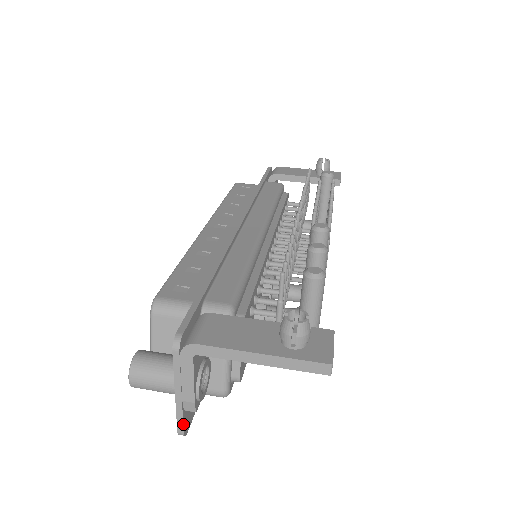
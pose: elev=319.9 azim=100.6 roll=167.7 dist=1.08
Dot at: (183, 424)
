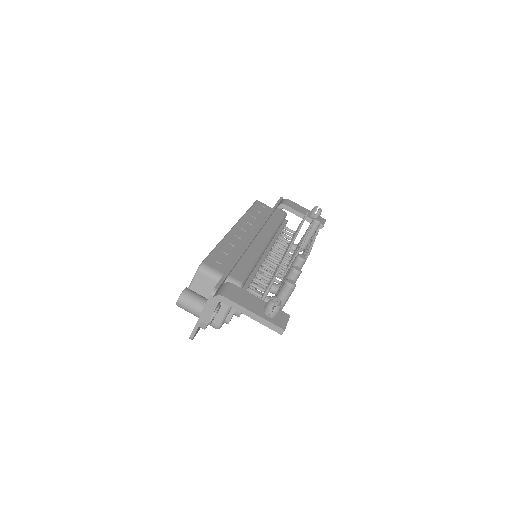
Dot at: (195, 333)
